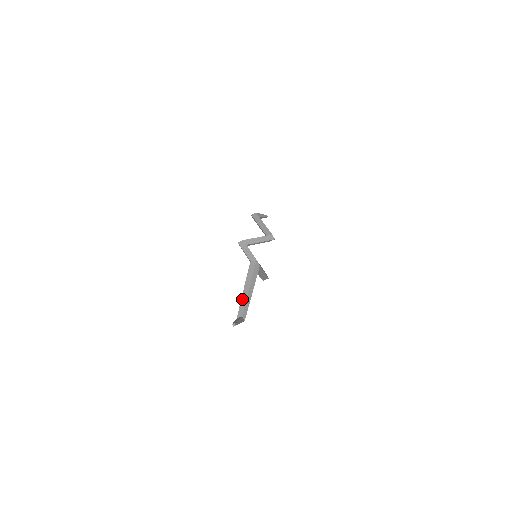
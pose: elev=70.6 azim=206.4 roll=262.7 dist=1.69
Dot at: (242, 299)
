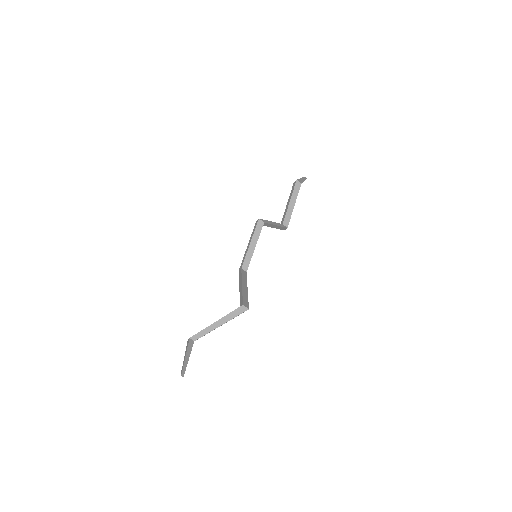
Dot at: (208, 328)
